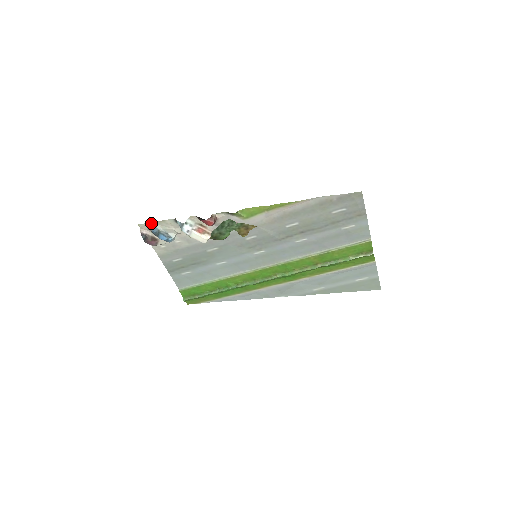
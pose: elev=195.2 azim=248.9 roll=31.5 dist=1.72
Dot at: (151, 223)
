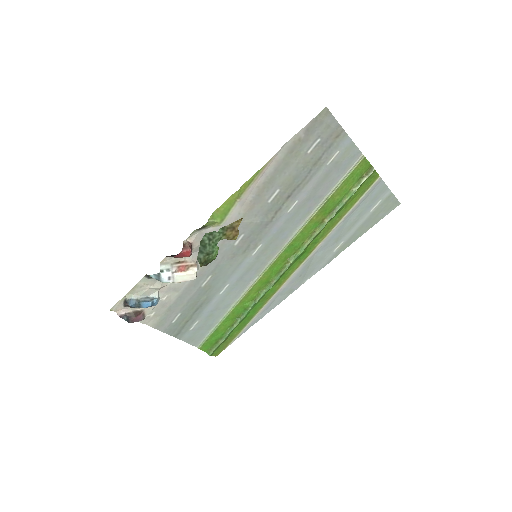
Dot at: (123, 298)
